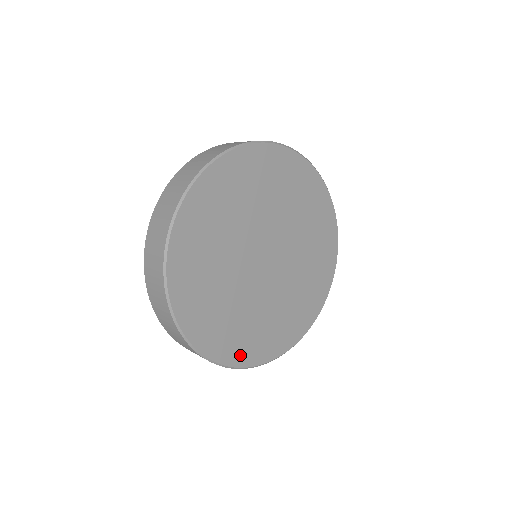
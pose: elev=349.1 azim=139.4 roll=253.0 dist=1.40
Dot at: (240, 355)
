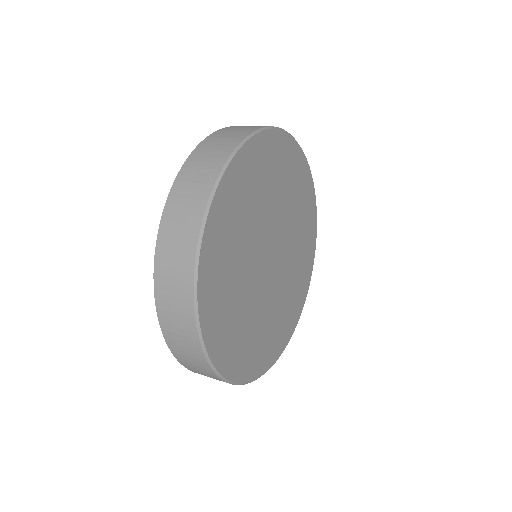
Dot at: (256, 366)
